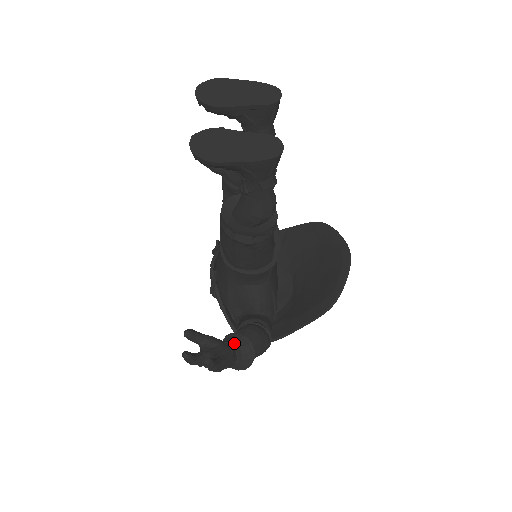
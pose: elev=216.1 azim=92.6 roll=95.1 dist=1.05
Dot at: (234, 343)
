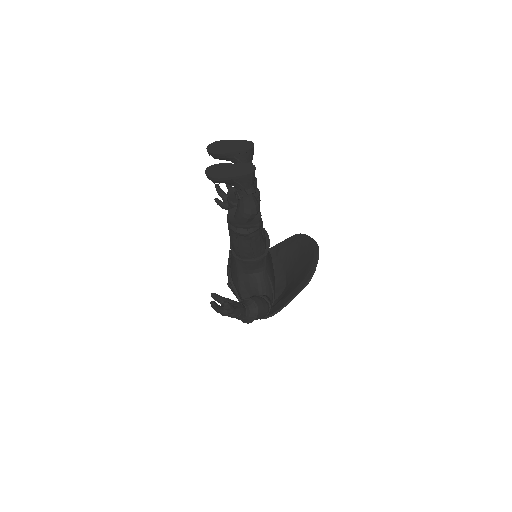
Dot at: (244, 303)
